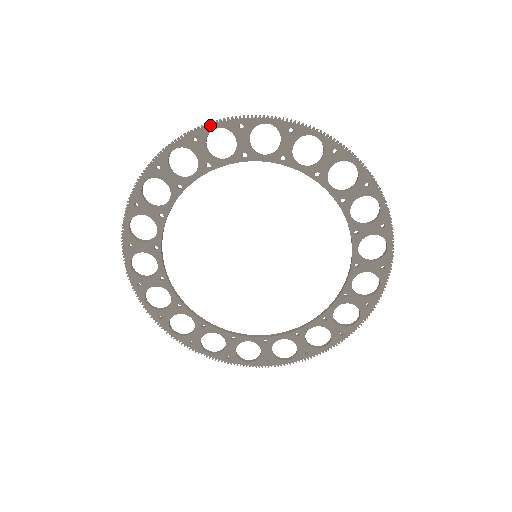
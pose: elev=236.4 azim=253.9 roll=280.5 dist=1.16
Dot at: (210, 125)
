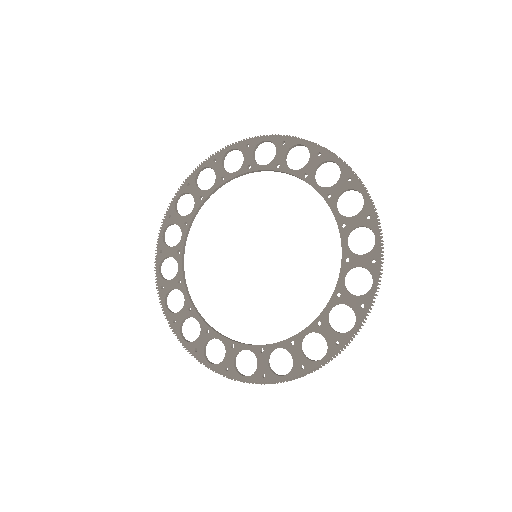
Dot at: (159, 236)
